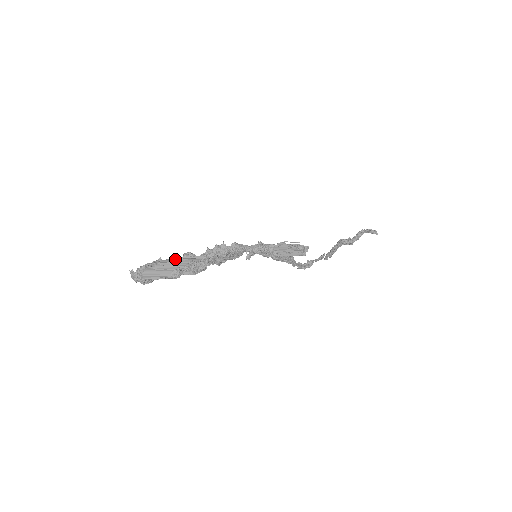
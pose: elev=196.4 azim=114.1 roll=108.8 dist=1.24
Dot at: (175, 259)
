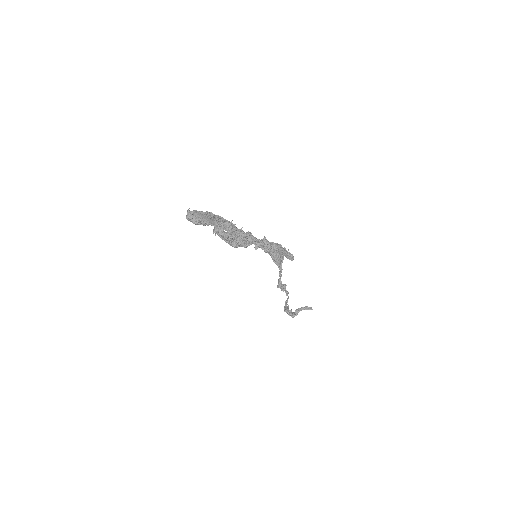
Dot at: (217, 216)
